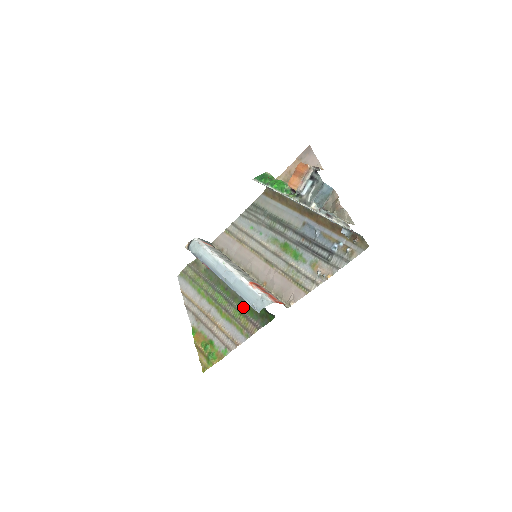
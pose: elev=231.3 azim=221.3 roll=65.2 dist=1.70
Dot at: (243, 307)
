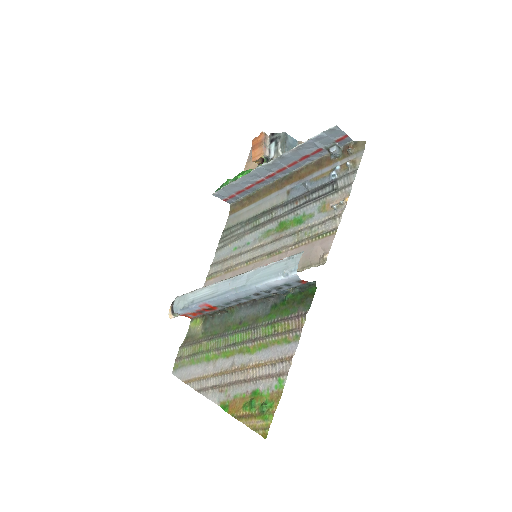
Dot at: (272, 317)
